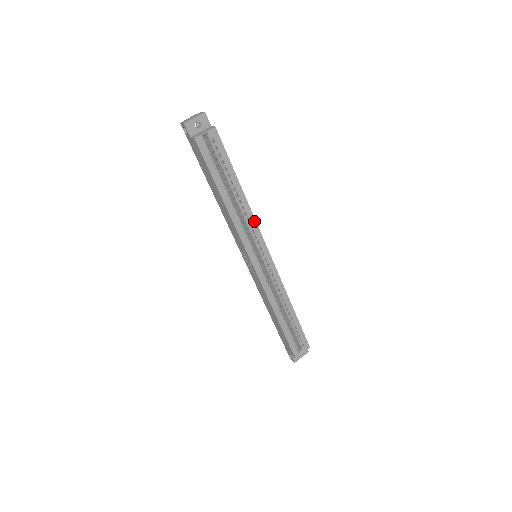
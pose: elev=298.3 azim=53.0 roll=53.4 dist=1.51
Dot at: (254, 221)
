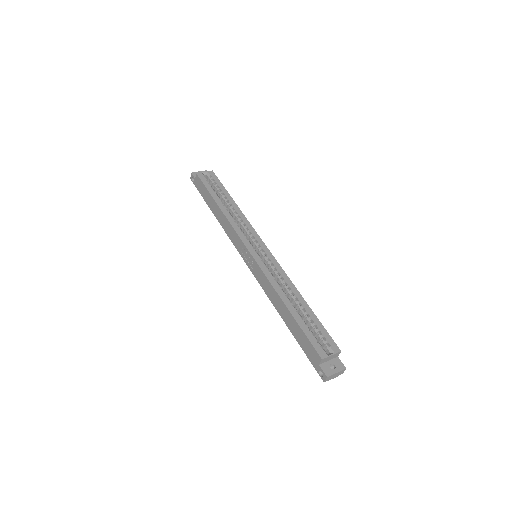
Dot at: (248, 223)
